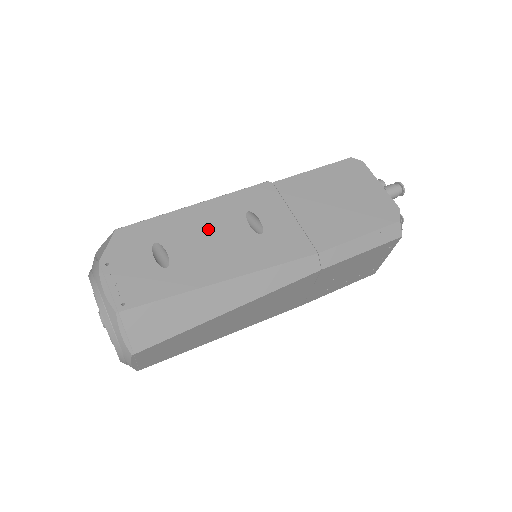
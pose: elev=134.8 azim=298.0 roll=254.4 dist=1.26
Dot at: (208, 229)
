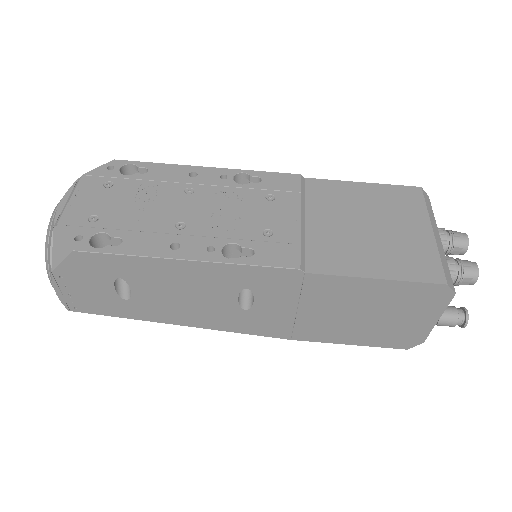
Dot at: (187, 287)
